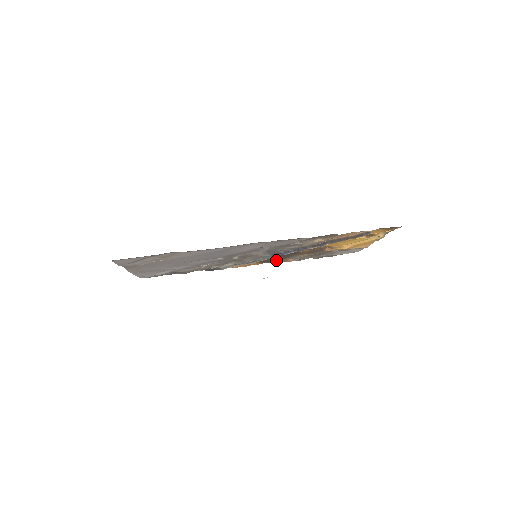
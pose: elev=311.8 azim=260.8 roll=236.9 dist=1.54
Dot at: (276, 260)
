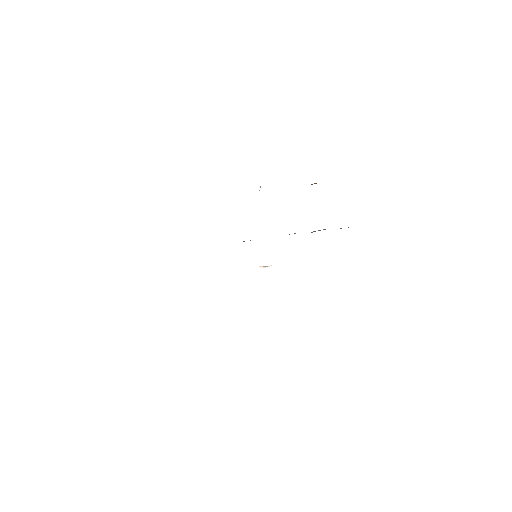
Dot at: occluded
